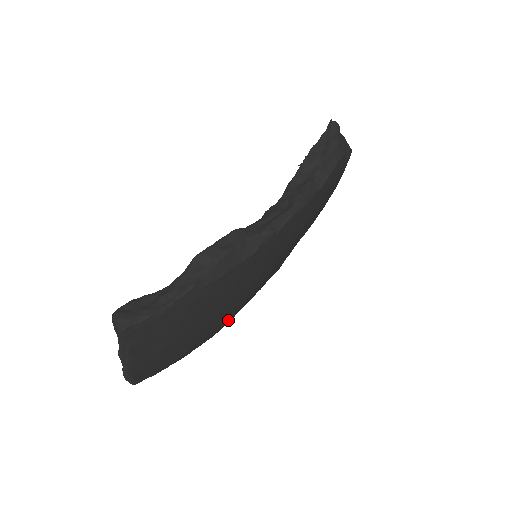
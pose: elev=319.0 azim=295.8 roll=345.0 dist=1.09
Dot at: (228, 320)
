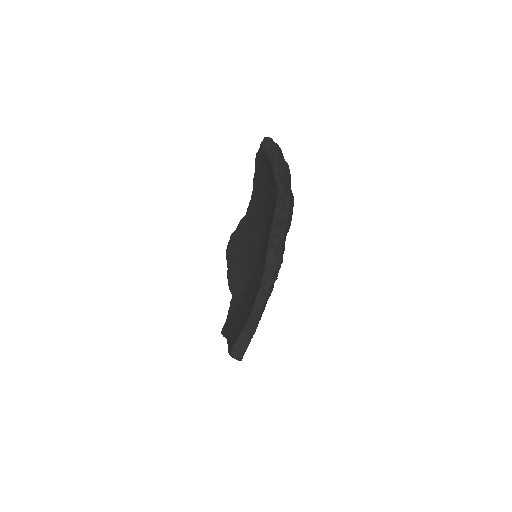
Dot at: occluded
